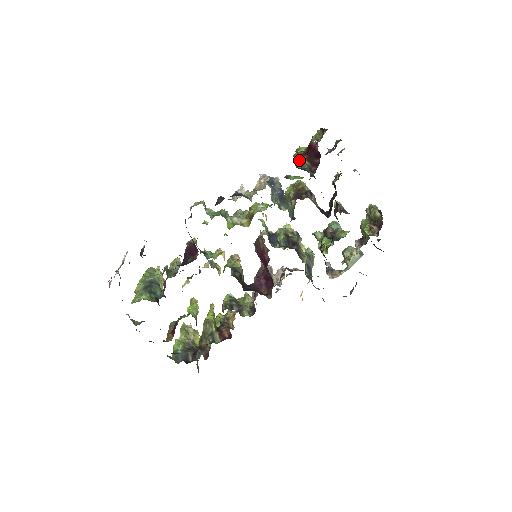
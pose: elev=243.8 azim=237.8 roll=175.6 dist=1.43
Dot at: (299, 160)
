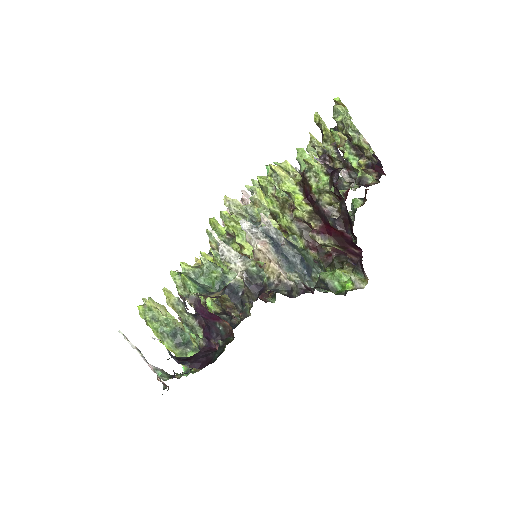
Dot at: (323, 246)
